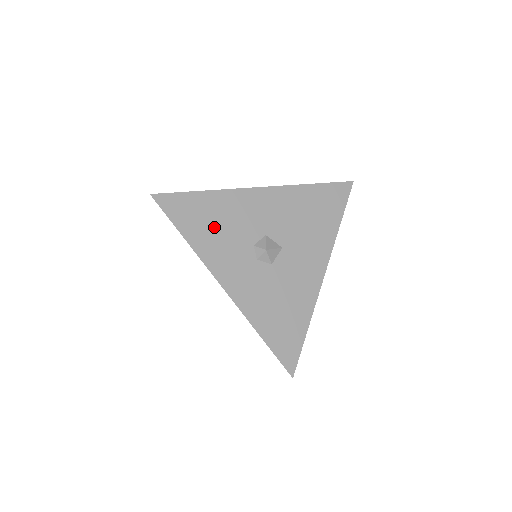
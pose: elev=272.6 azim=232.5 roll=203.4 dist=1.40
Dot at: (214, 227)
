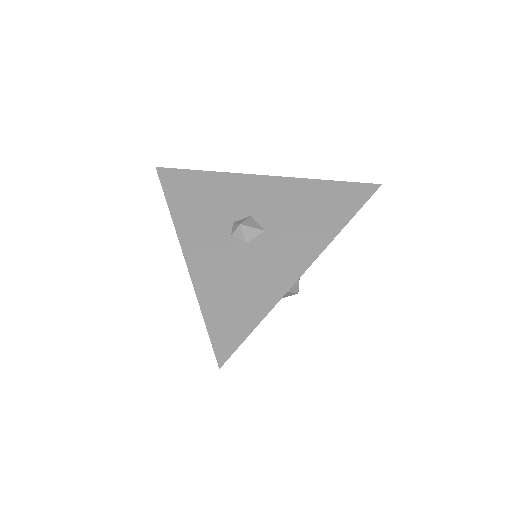
Dot at: (200, 200)
